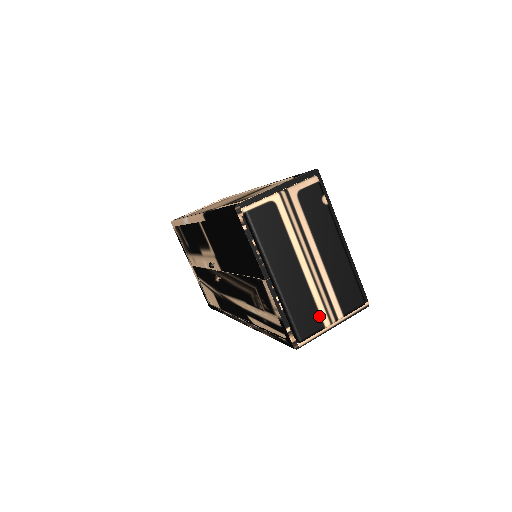
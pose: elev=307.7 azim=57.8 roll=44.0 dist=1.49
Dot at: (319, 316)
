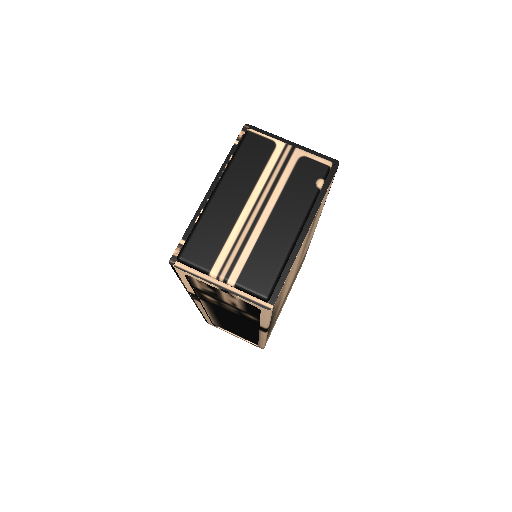
Dot at: (215, 258)
